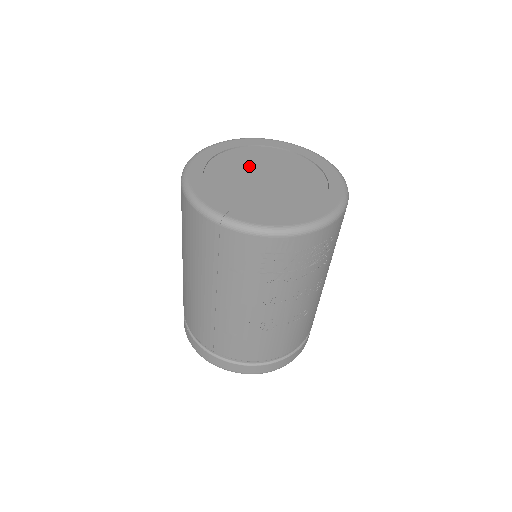
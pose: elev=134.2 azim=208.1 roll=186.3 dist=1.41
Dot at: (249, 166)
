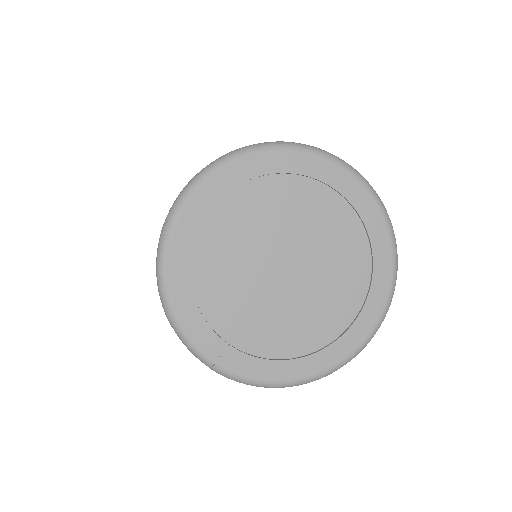
Dot at: (279, 229)
